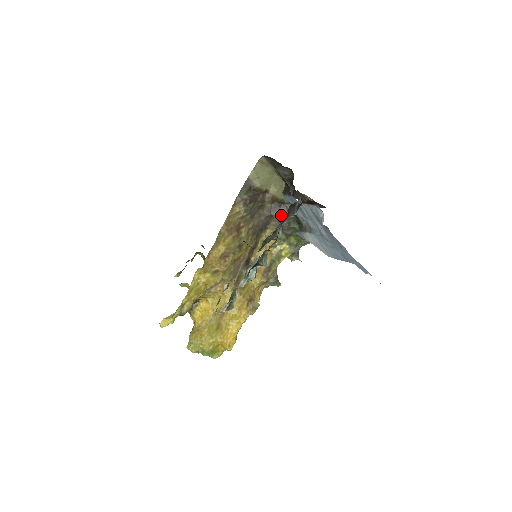
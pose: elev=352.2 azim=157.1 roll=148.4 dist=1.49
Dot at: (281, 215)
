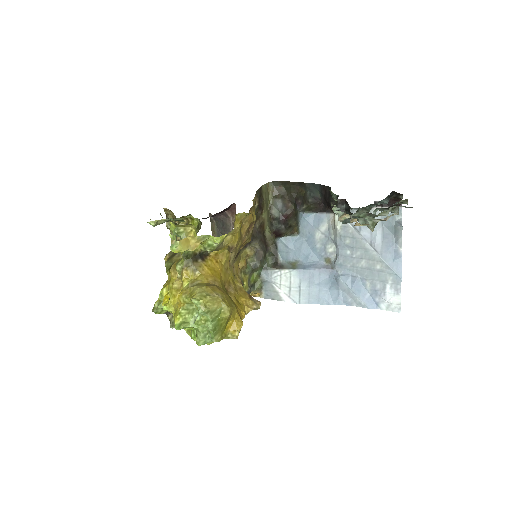
Dot at: (262, 243)
